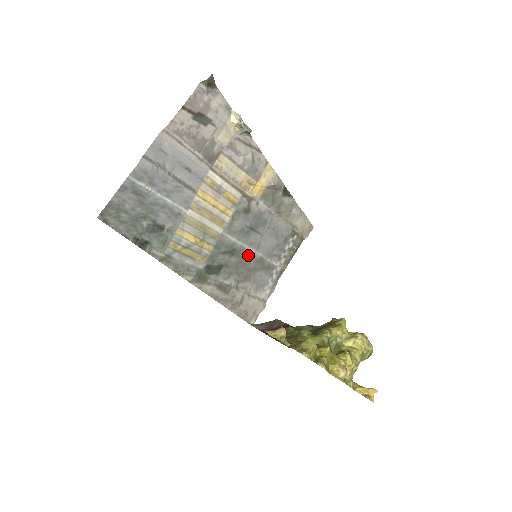
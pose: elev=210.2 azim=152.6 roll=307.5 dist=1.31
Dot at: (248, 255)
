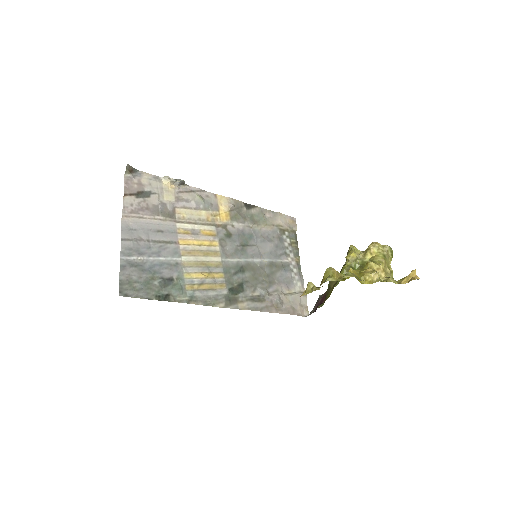
Dot at: (257, 265)
